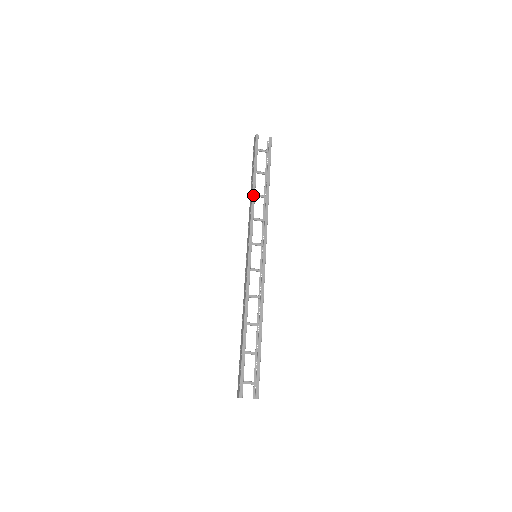
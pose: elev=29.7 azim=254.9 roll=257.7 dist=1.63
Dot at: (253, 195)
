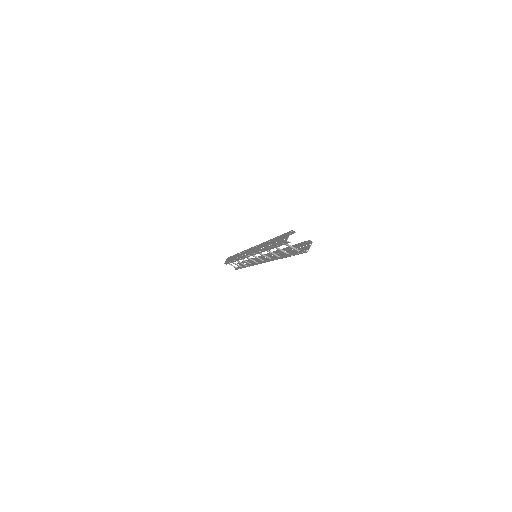
Dot at: occluded
